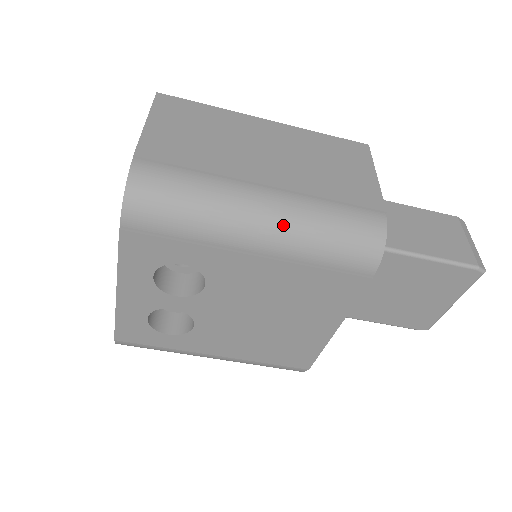
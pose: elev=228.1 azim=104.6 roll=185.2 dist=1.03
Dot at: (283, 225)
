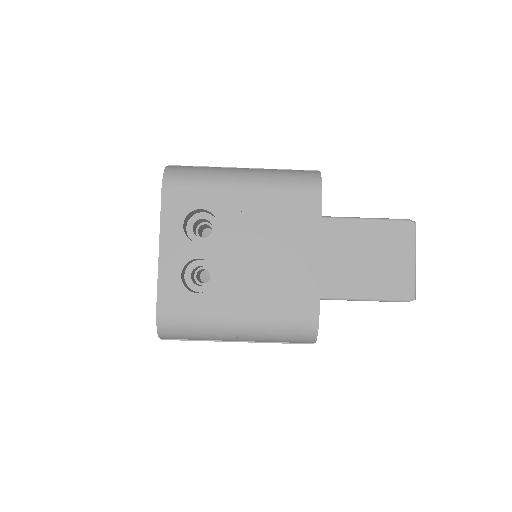
Dot at: (256, 173)
